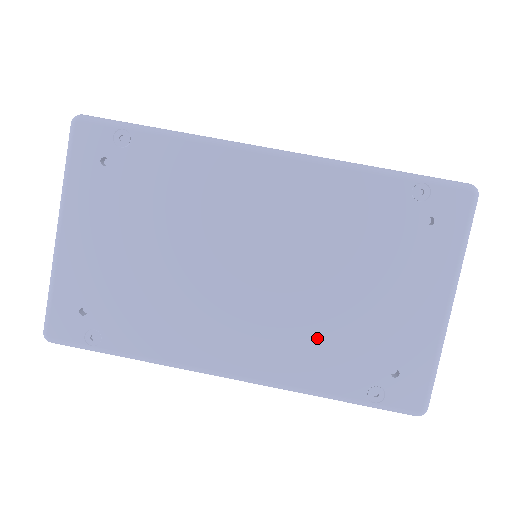
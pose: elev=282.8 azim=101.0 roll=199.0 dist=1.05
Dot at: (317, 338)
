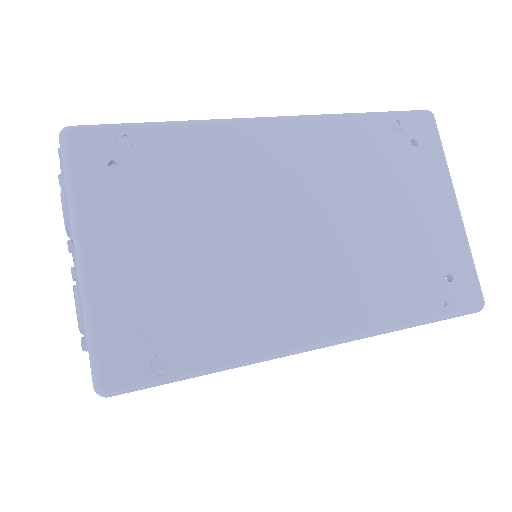
Dot at: (379, 271)
